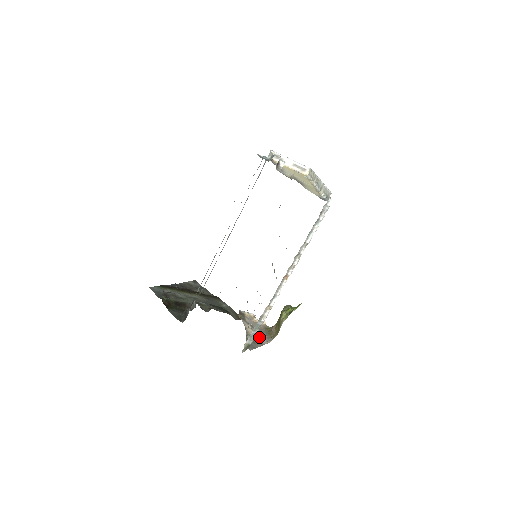
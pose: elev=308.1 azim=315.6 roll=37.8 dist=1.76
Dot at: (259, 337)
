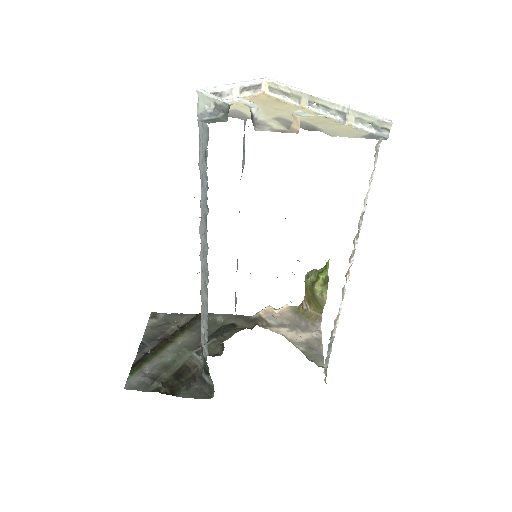
Dot at: (307, 334)
